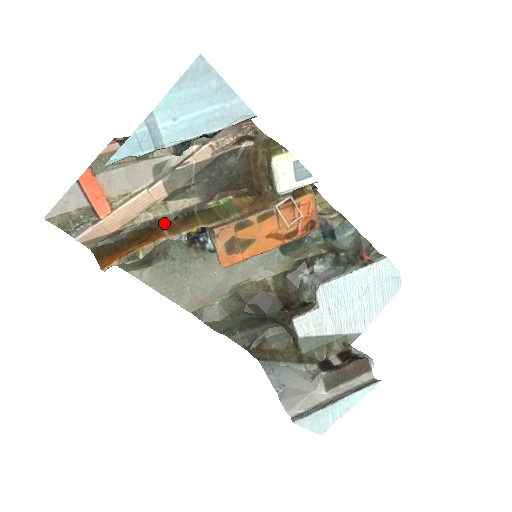
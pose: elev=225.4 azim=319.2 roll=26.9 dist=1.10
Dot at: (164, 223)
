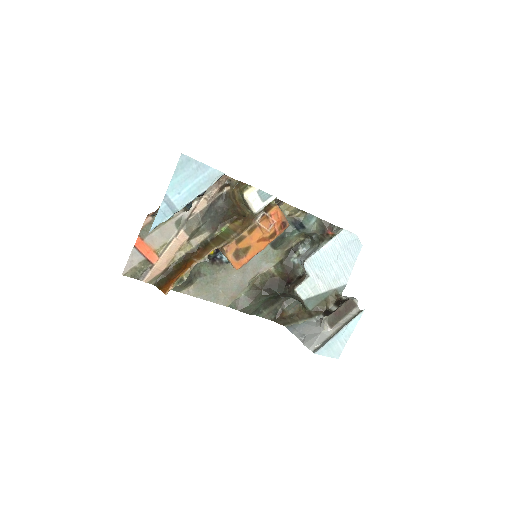
Dot at: (192, 254)
